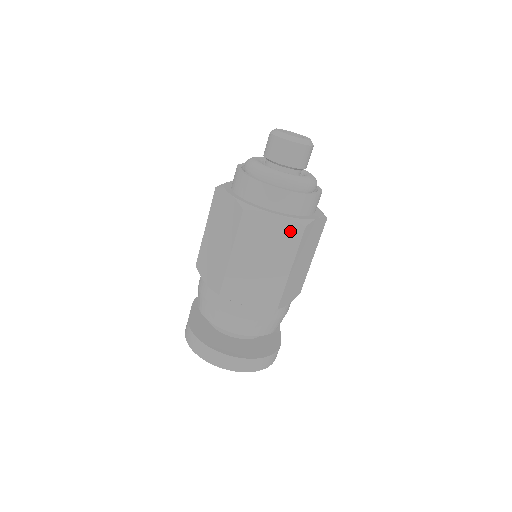
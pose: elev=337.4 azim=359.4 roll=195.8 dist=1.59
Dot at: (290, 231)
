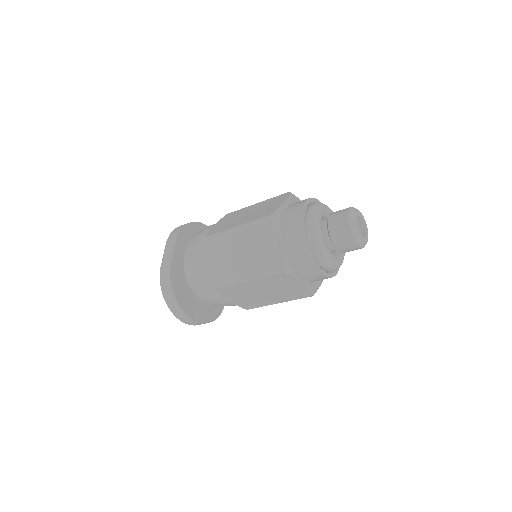
Dot at: (301, 293)
